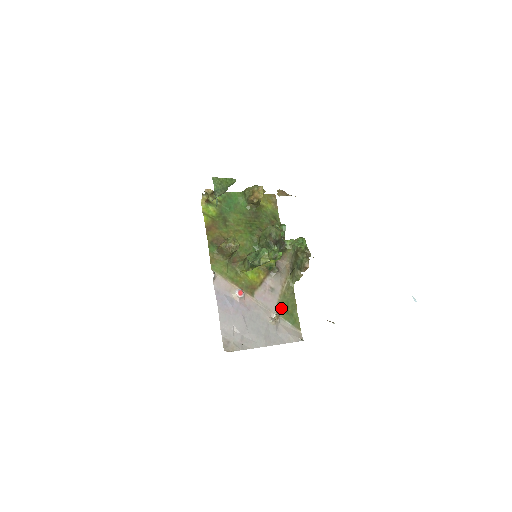
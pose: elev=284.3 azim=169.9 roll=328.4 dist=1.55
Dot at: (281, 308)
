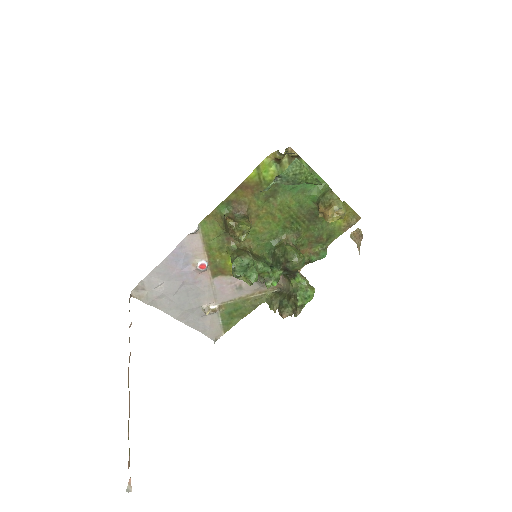
Dot at: (228, 306)
